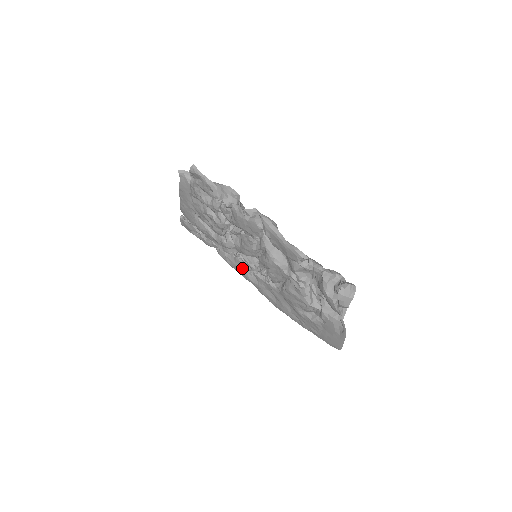
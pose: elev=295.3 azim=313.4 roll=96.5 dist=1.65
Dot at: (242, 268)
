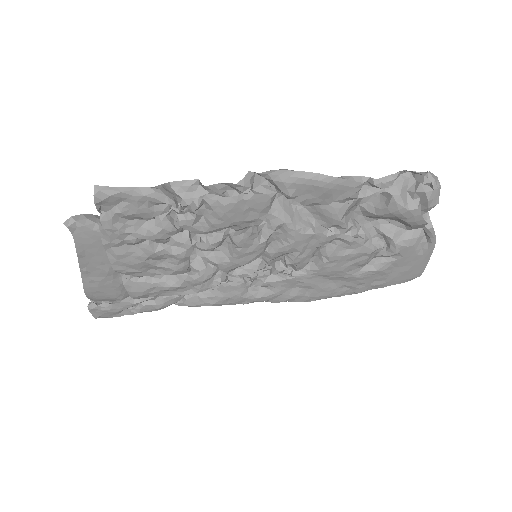
Dot at: (238, 292)
